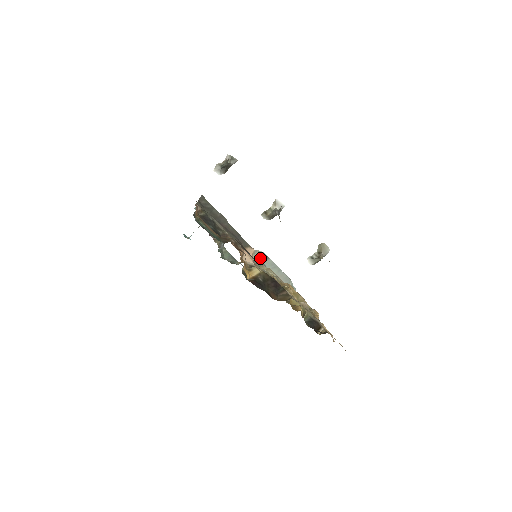
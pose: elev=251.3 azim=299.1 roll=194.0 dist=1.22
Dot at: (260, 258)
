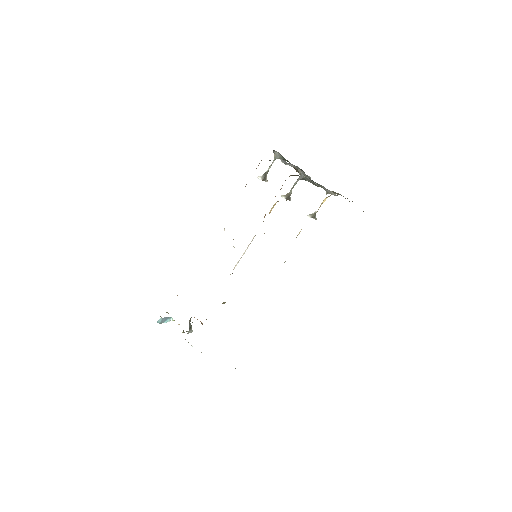
Dot at: occluded
